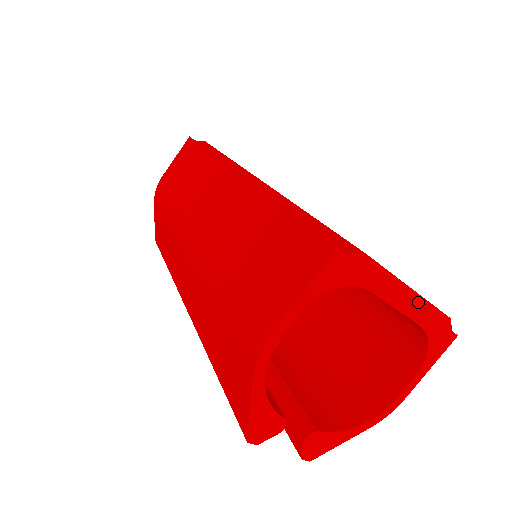
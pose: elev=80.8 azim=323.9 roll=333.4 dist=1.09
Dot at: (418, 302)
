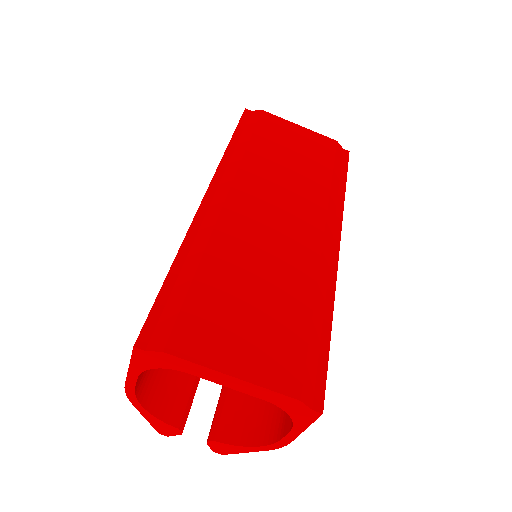
Dot at: (248, 385)
